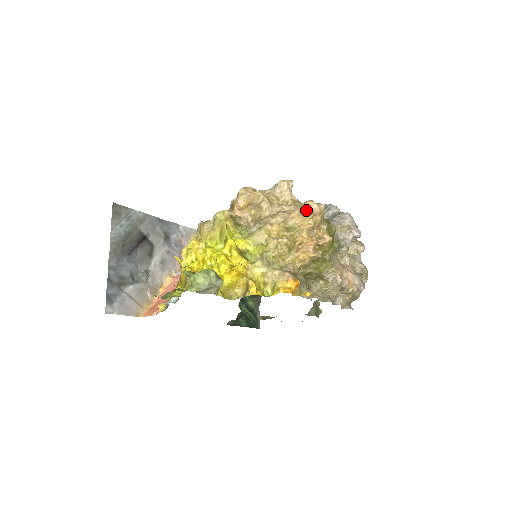
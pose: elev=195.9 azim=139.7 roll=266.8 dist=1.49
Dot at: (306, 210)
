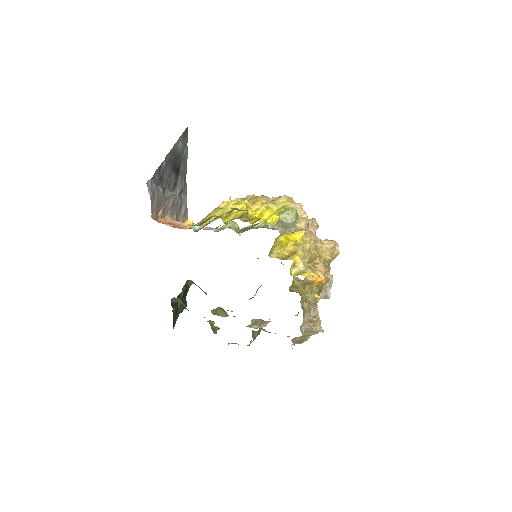
Dot at: (335, 244)
